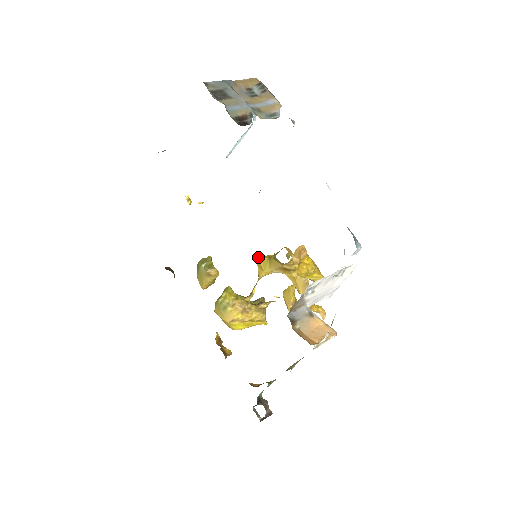
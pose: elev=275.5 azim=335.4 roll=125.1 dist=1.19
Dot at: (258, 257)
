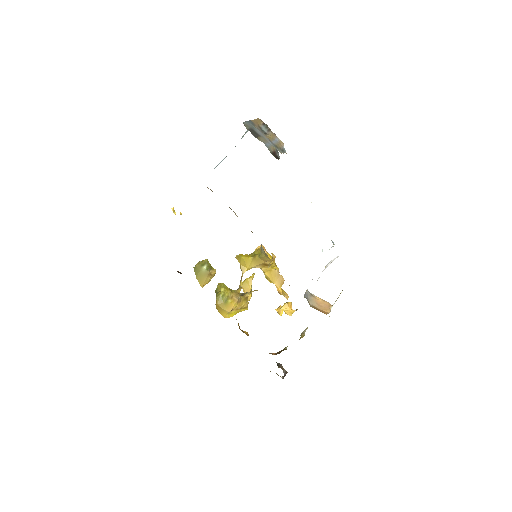
Dot at: (243, 257)
